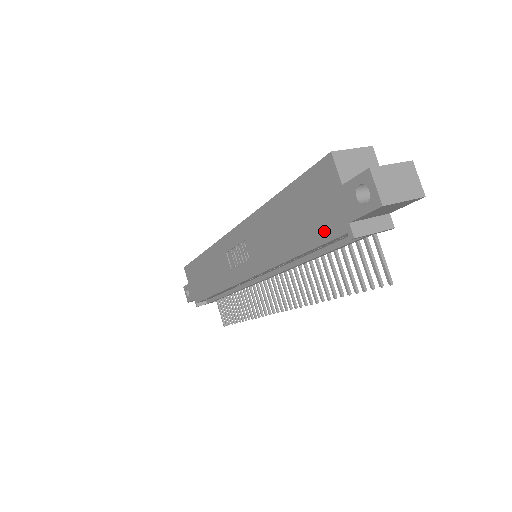
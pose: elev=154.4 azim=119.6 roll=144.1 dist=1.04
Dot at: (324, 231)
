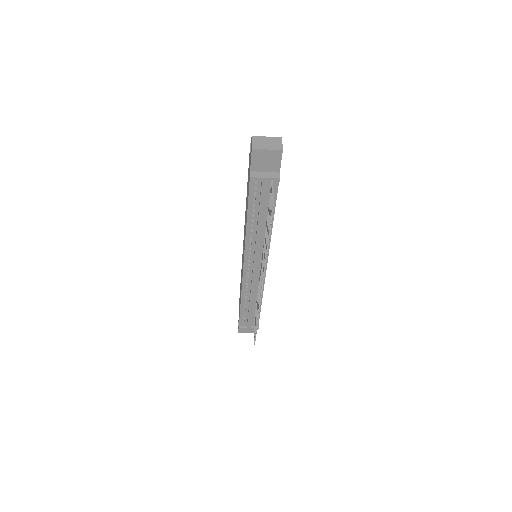
Dot at: occluded
